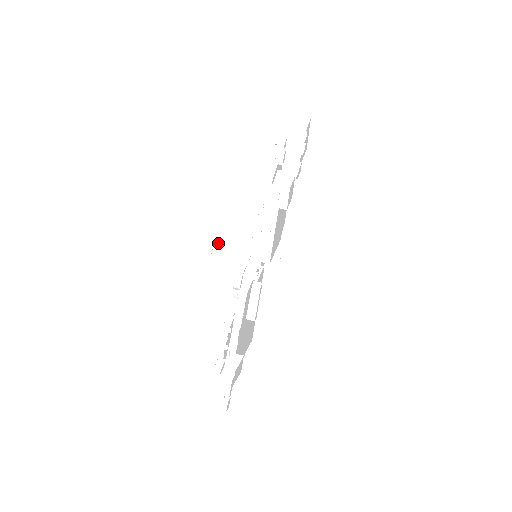
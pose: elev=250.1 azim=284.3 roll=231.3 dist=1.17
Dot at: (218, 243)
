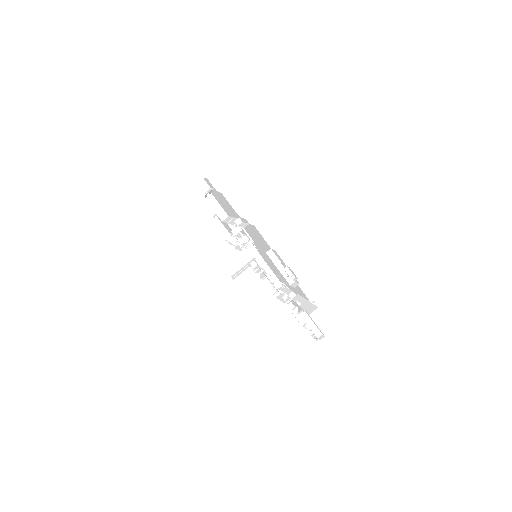
Dot at: occluded
